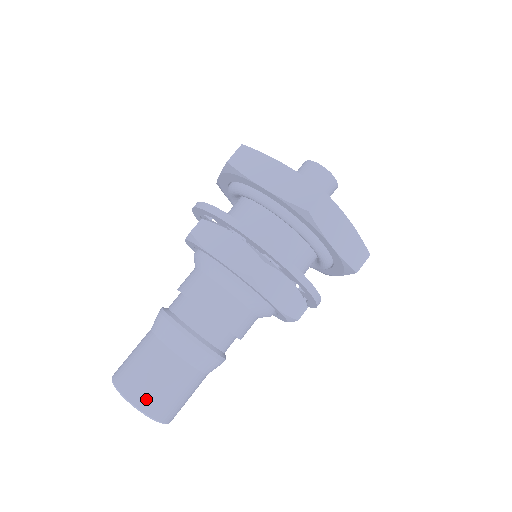
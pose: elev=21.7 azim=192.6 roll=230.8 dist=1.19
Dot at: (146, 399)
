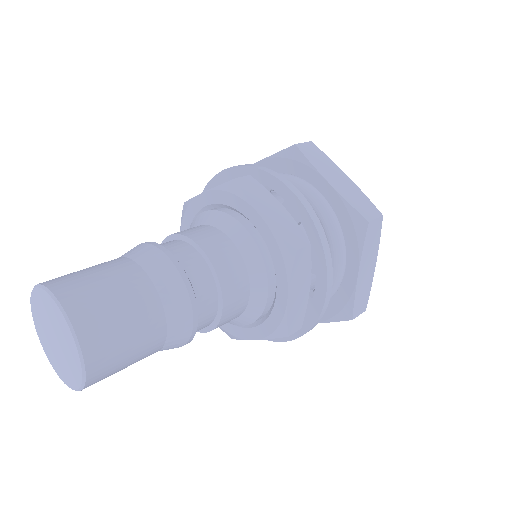
Dot at: (101, 377)
